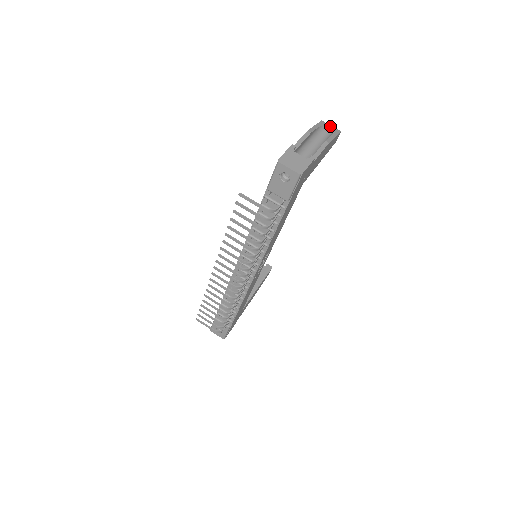
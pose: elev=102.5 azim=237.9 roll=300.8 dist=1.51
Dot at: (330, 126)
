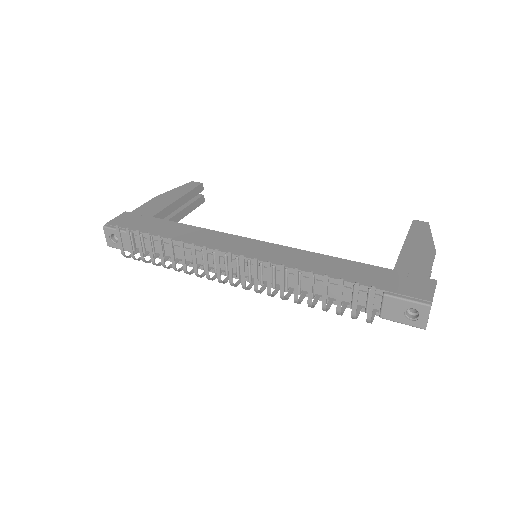
Dot at: occluded
